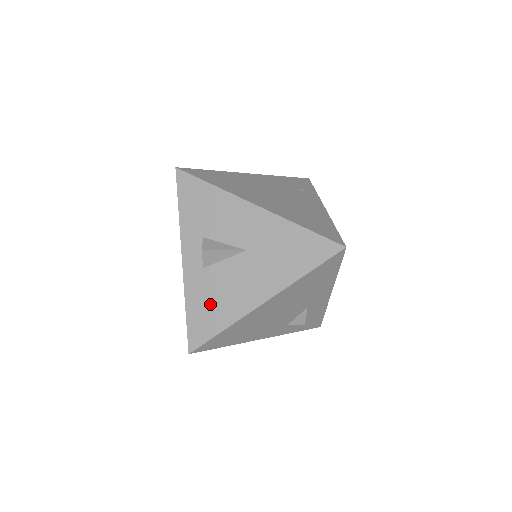
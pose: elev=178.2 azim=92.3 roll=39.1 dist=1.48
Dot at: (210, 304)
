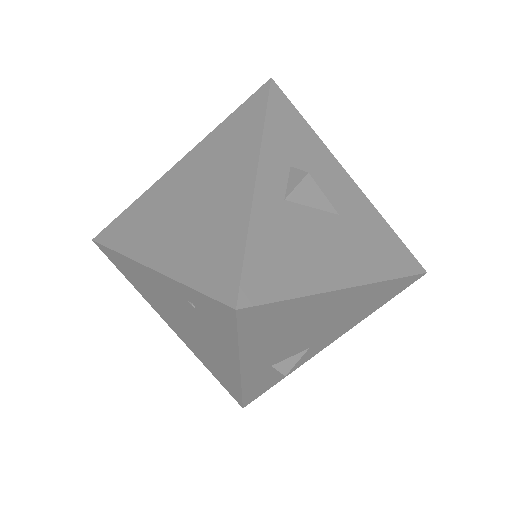
Dot at: (286, 250)
